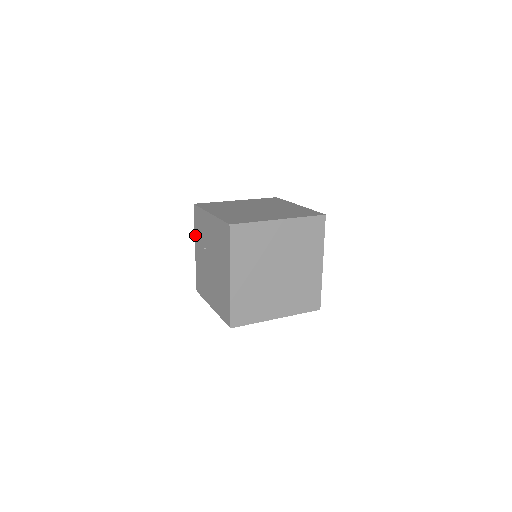
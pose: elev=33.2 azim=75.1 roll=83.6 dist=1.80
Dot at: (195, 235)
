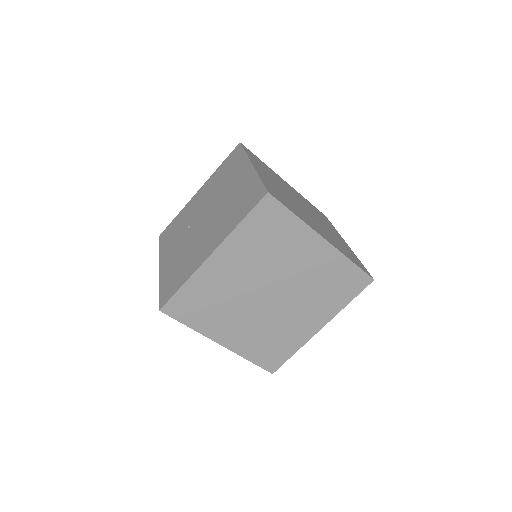
Dot at: (161, 254)
